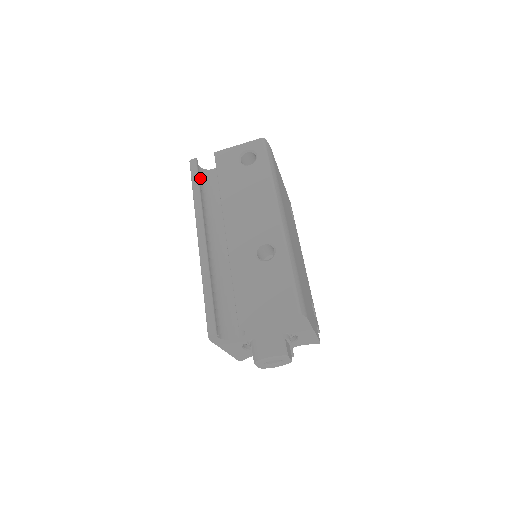
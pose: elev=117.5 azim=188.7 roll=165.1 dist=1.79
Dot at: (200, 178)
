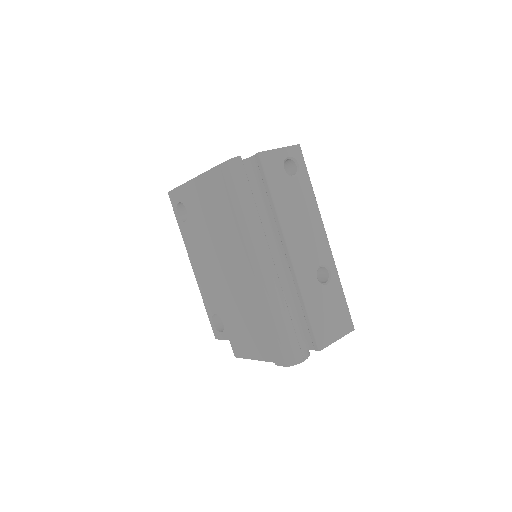
Dot at: occluded
